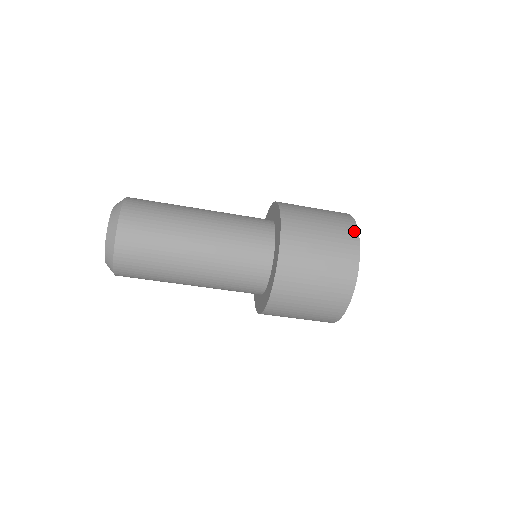
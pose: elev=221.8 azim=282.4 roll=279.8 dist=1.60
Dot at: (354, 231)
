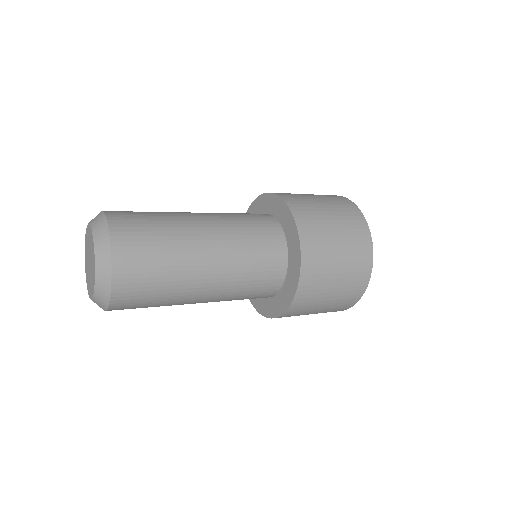
Dot at: (369, 243)
